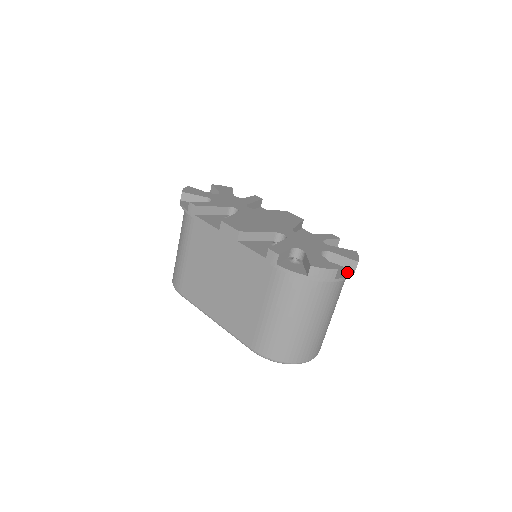
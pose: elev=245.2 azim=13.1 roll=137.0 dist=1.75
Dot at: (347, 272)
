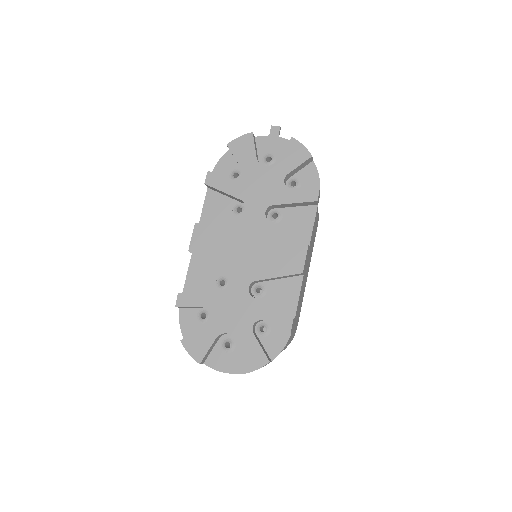
Dot at: (231, 368)
